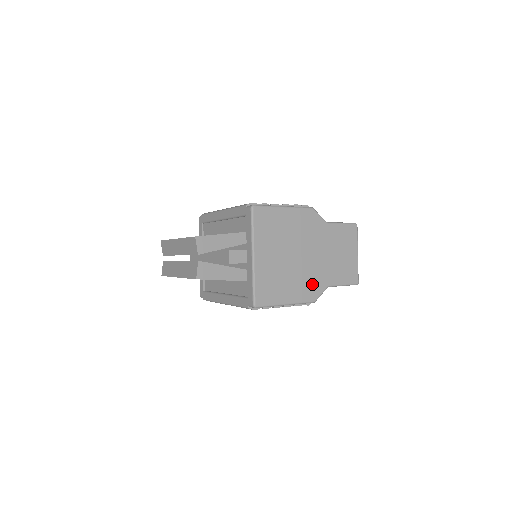
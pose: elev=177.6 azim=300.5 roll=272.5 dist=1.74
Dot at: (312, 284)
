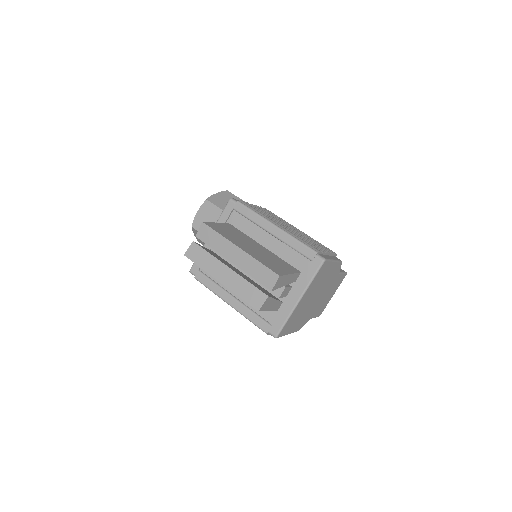
Dot at: (306, 318)
